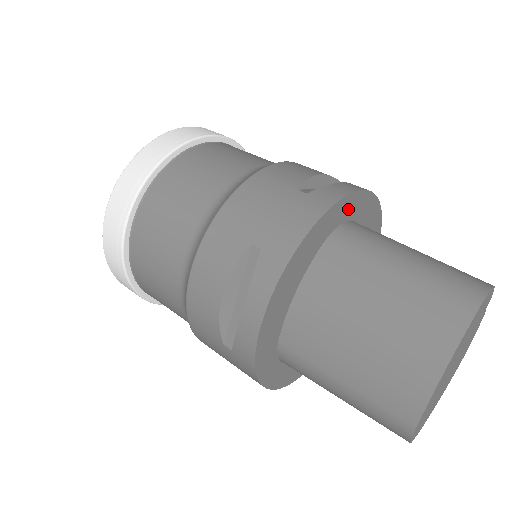
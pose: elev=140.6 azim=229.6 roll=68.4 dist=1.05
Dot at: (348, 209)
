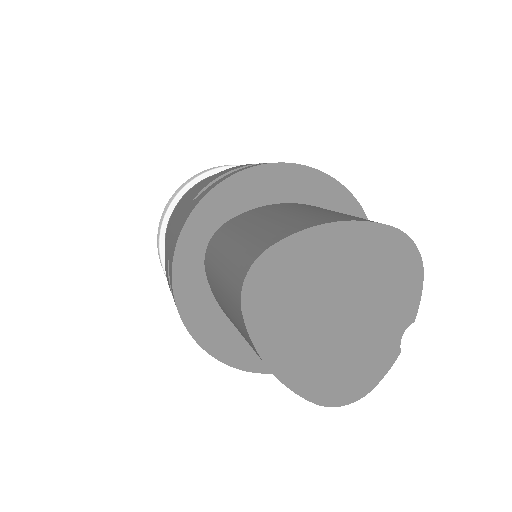
Dot at: occluded
